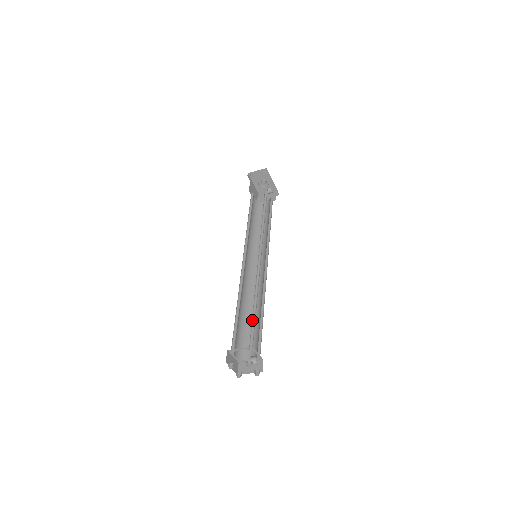
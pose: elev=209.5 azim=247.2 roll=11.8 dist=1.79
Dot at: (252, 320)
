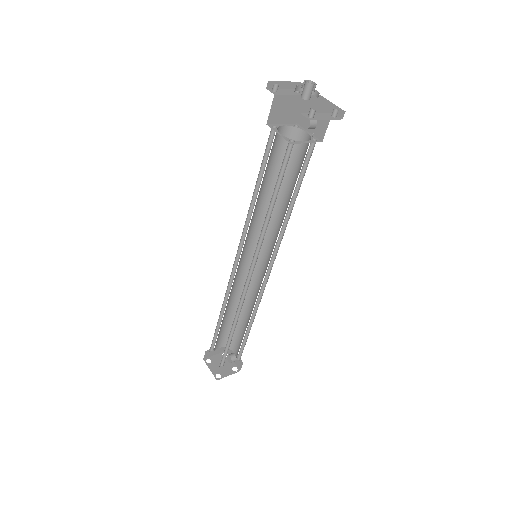
Dot at: (244, 339)
